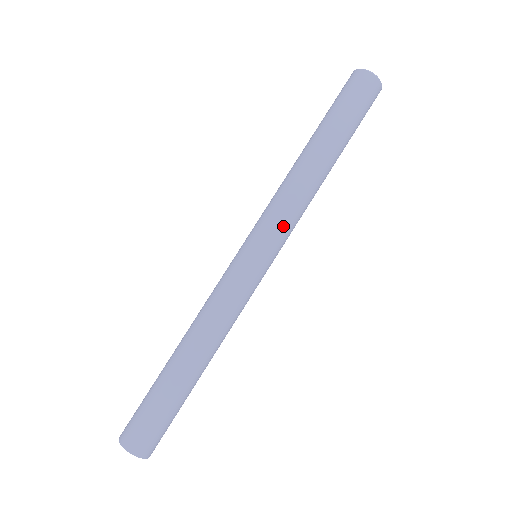
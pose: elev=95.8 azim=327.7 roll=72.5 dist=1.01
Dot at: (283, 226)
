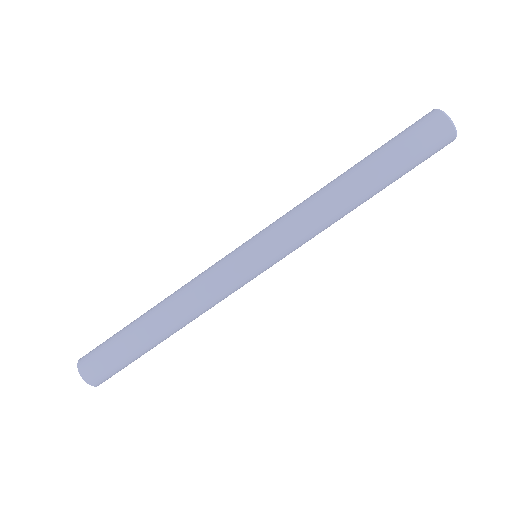
Dot at: (287, 236)
